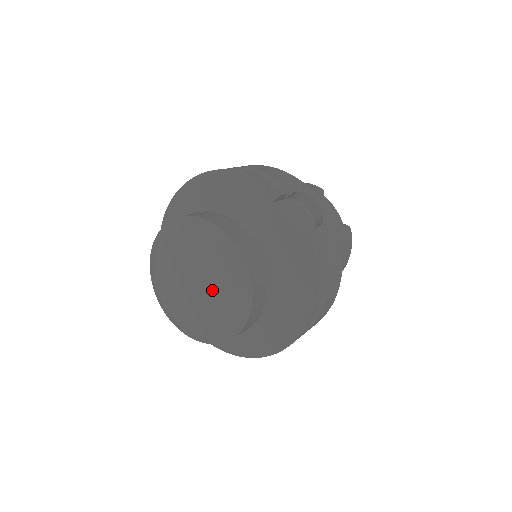
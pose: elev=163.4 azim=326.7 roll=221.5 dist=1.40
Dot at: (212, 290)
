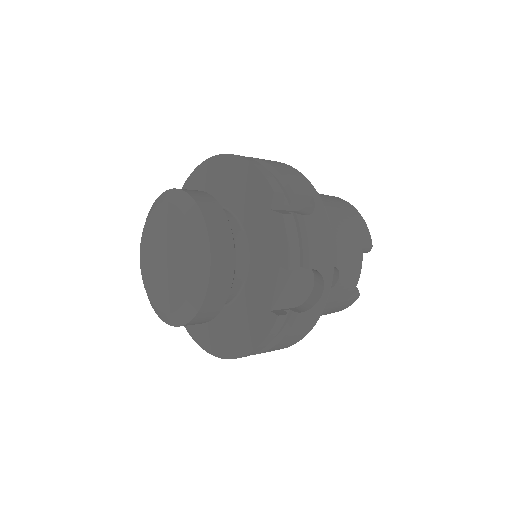
Dot at: (171, 282)
